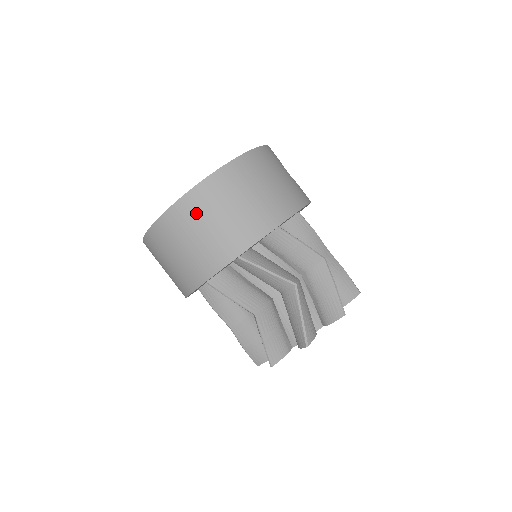
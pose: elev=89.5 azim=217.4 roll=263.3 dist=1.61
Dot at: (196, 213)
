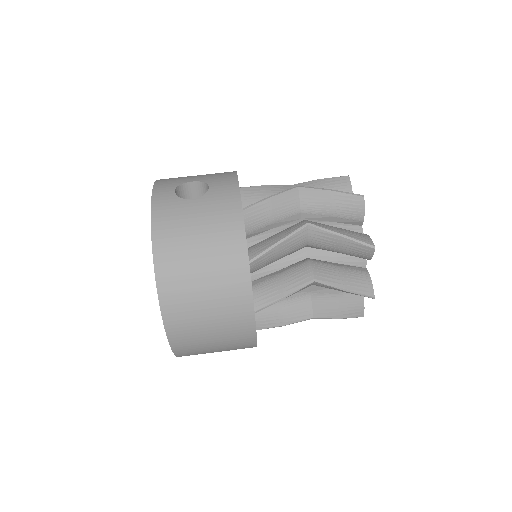
Dot at: (192, 338)
